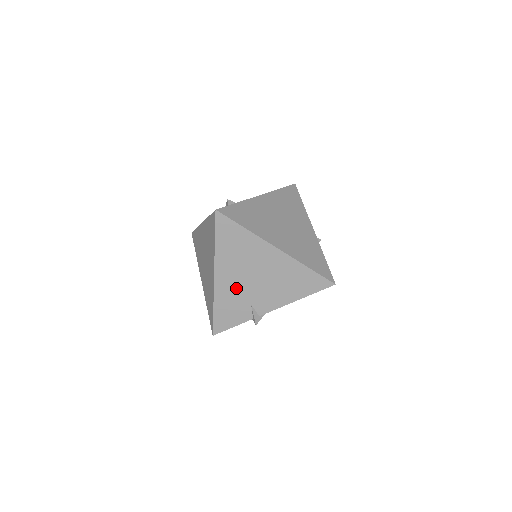
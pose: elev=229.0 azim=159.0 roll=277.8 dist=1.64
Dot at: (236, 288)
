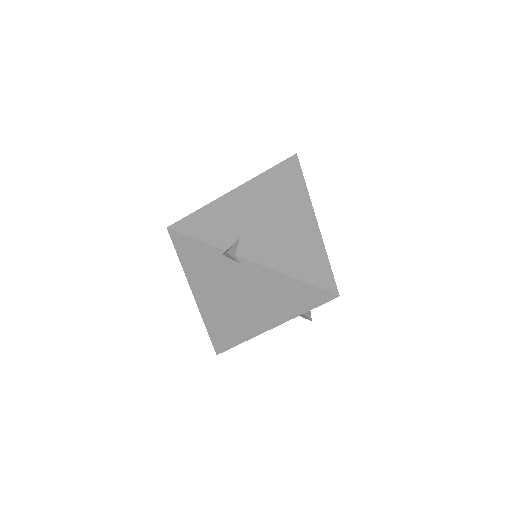
Dot at: (244, 212)
